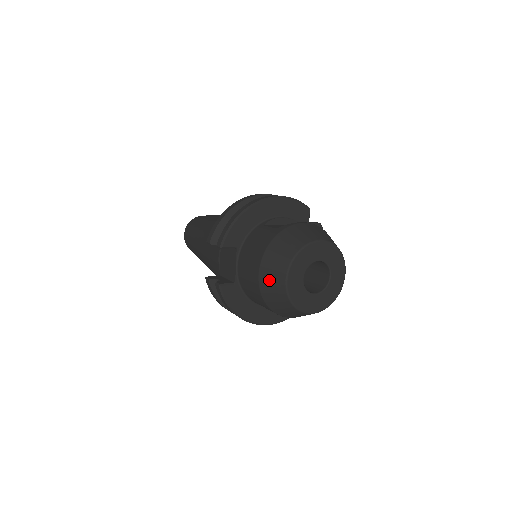
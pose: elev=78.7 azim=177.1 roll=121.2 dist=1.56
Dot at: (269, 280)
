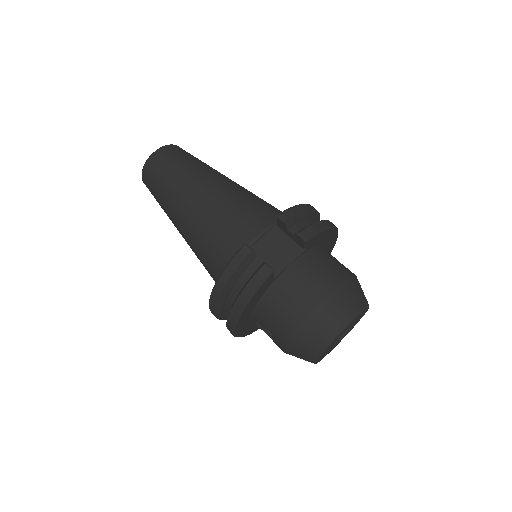
Dot at: (333, 311)
